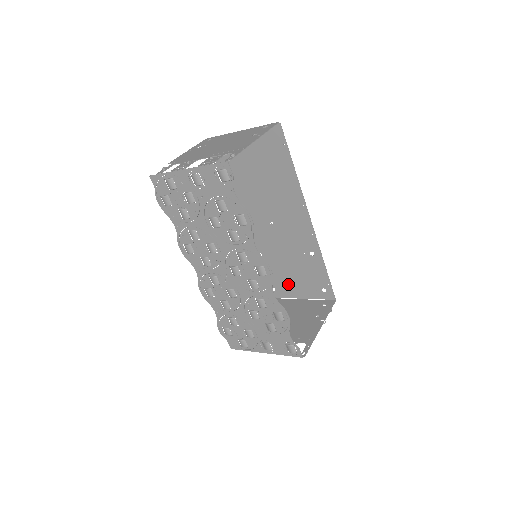
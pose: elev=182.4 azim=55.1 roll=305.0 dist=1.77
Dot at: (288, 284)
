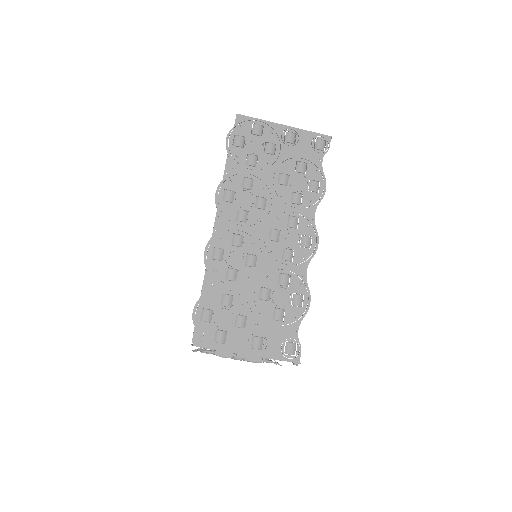
Dot at: occluded
